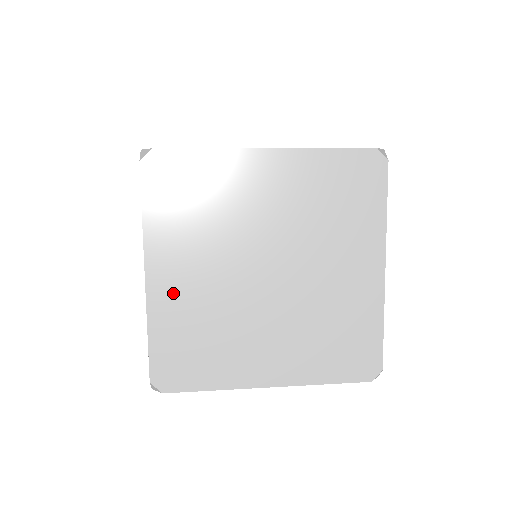
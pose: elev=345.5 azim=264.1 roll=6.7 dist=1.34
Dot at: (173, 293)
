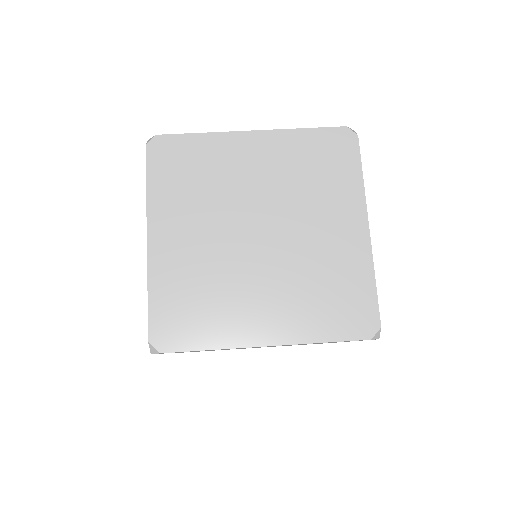
Dot at: occluded
